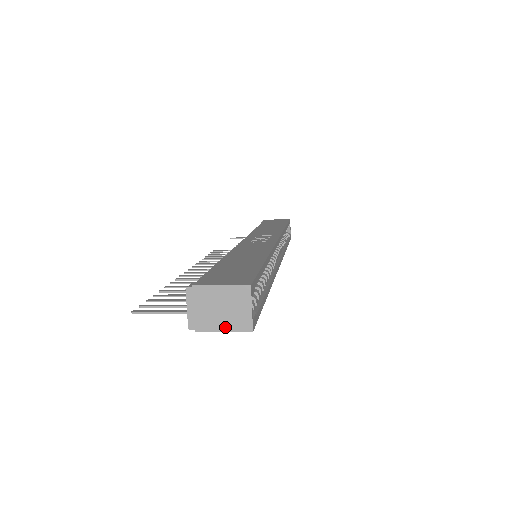
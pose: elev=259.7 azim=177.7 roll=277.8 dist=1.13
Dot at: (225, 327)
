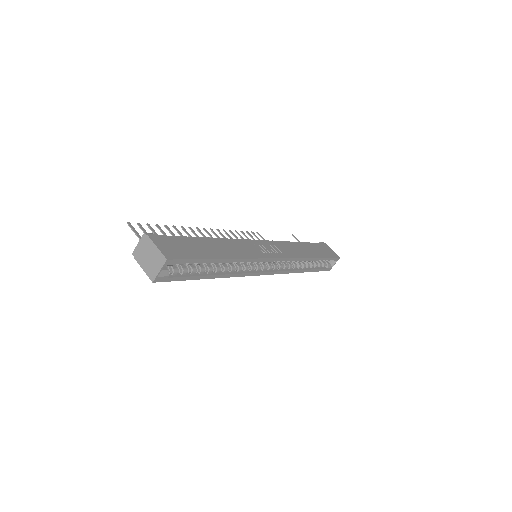
Dot at: (145, 268)
